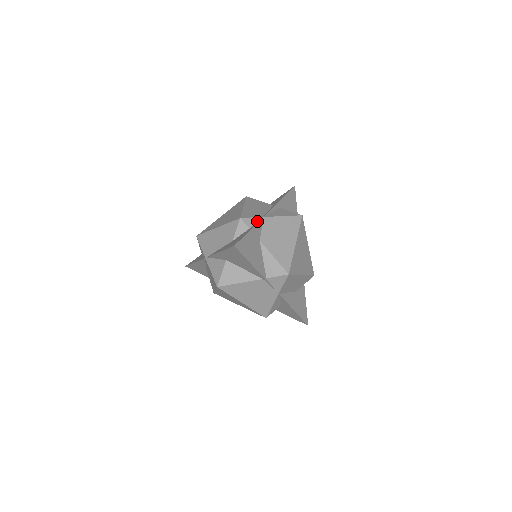
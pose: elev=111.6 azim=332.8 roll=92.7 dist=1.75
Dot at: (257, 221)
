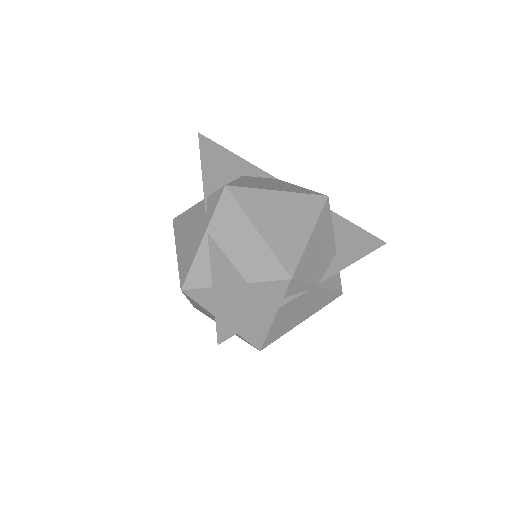
Dot at: (265, 176)
